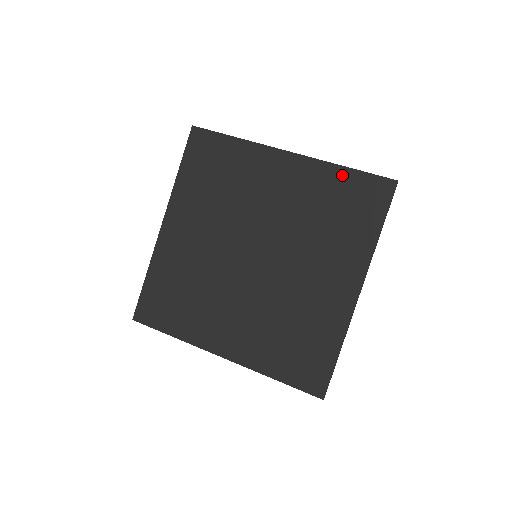
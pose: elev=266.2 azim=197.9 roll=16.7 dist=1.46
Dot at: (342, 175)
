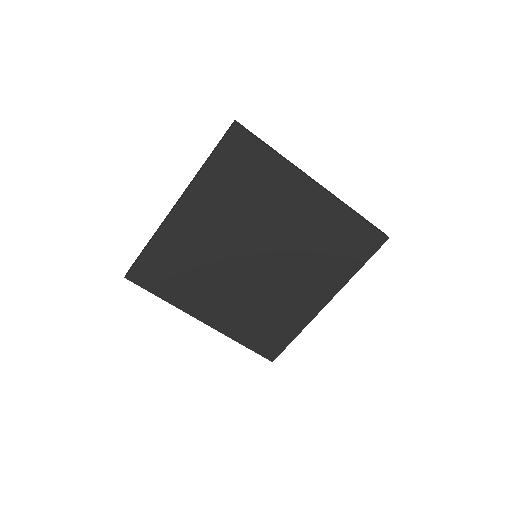
Dot at: (352, 220)
